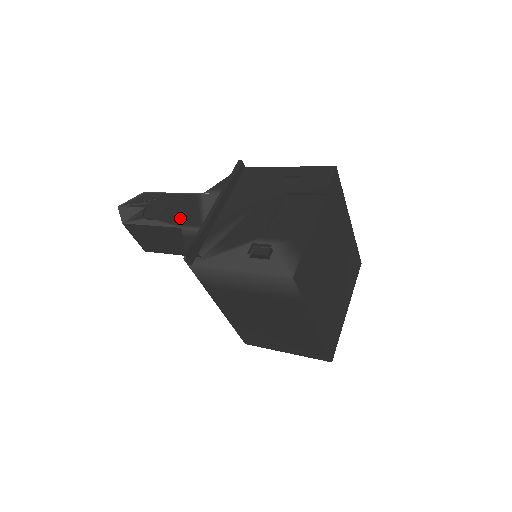
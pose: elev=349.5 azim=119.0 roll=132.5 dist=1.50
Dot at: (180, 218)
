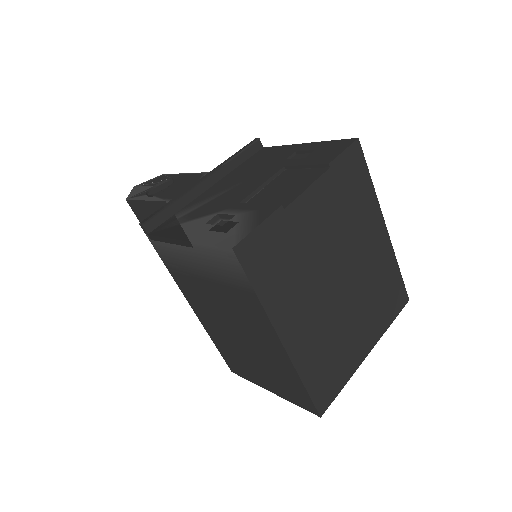
Dot at: (173, 193)
